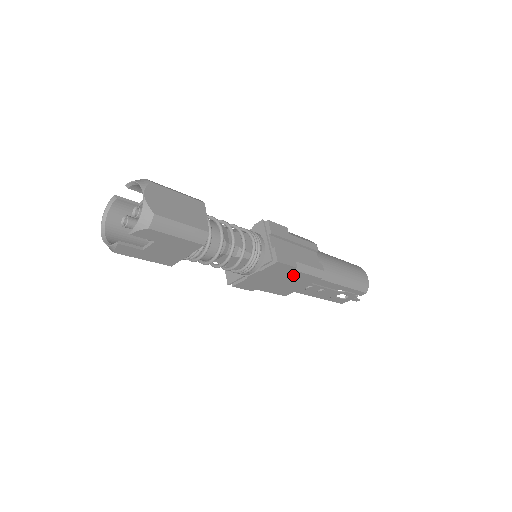
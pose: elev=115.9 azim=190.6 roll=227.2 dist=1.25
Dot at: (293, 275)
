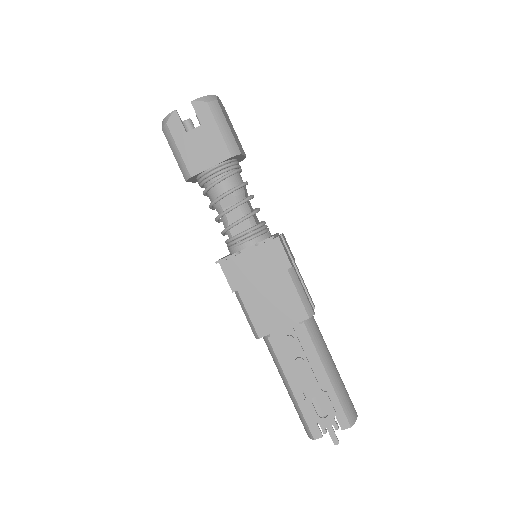
Dot at: (283, 283)
